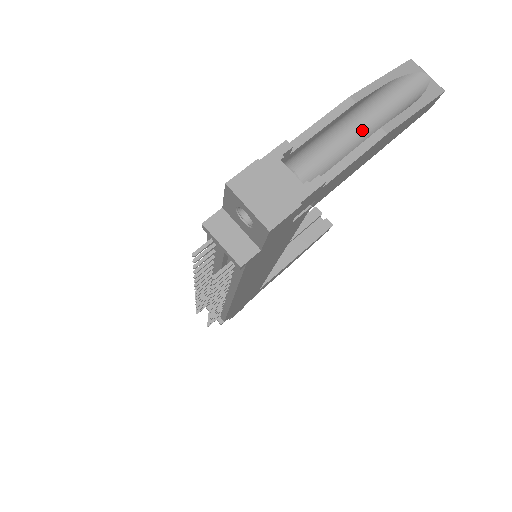
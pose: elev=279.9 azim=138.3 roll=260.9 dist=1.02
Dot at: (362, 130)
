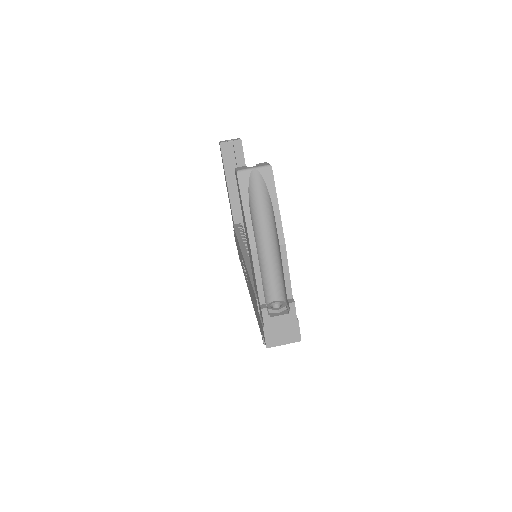
Dot at: (266, 240)
